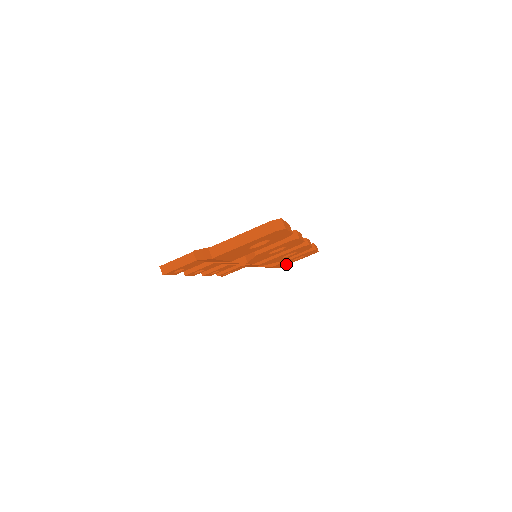
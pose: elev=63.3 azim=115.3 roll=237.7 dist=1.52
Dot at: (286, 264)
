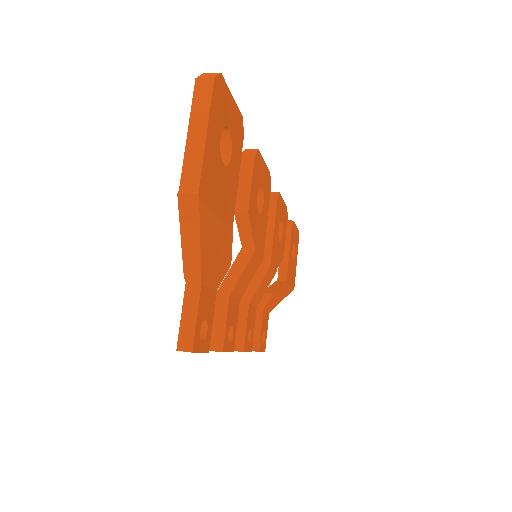
Dot at: (293, 276)
